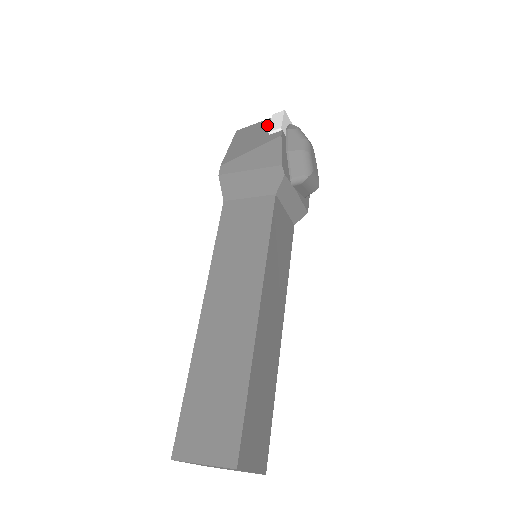
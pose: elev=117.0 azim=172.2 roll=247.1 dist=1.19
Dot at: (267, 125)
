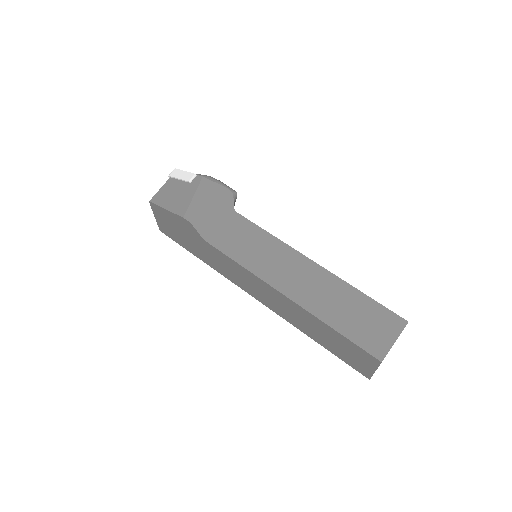
Dot at: (176, 182)
